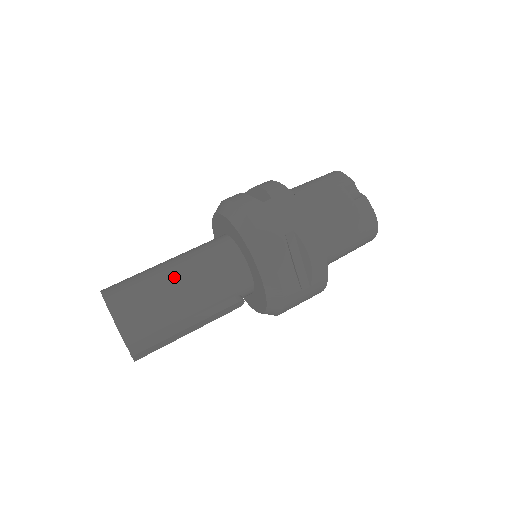
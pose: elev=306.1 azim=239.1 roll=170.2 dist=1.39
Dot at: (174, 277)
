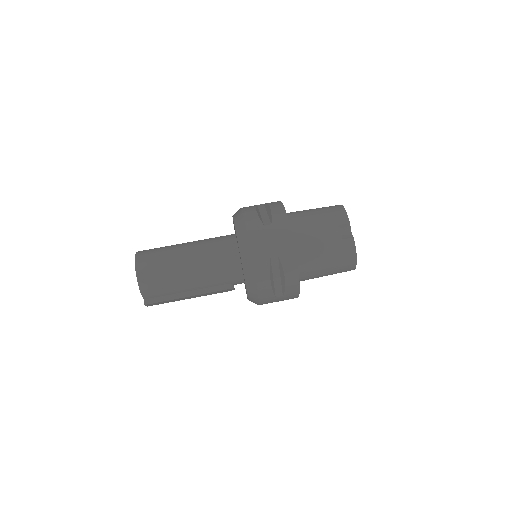
Dot at: (186, 260)
